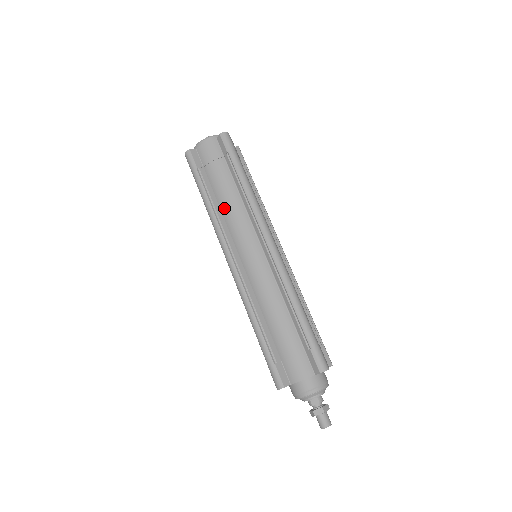
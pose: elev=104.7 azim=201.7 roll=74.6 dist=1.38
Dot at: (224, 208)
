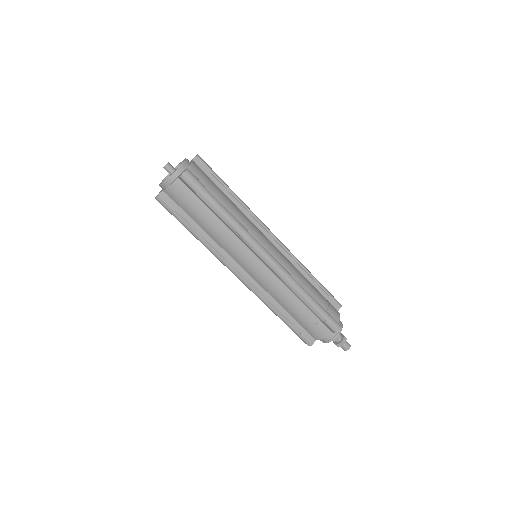
Dot at: (215, 238)
